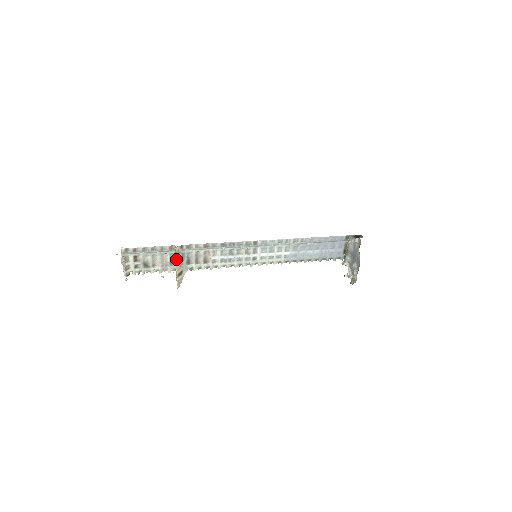
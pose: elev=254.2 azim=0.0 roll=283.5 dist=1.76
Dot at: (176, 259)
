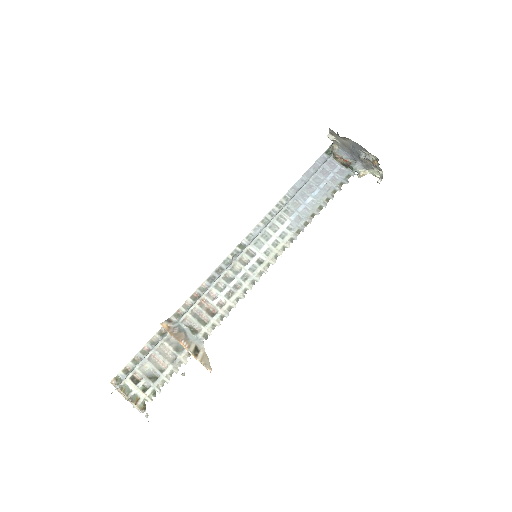
Dot at: (174, 338)
